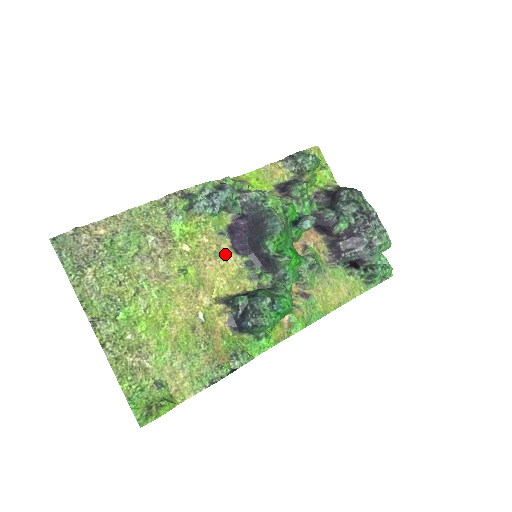
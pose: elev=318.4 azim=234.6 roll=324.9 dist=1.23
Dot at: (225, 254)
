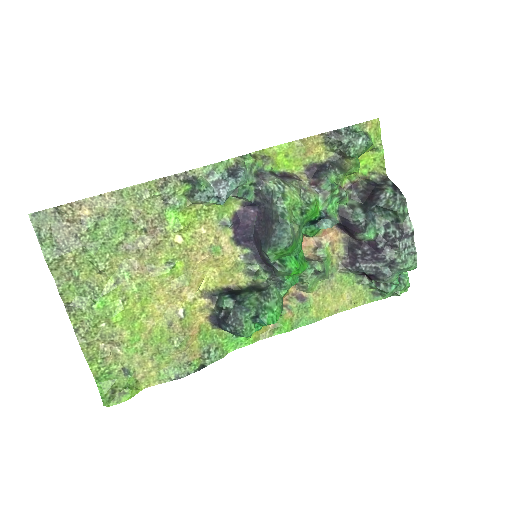
Dot at: (222, 248)
